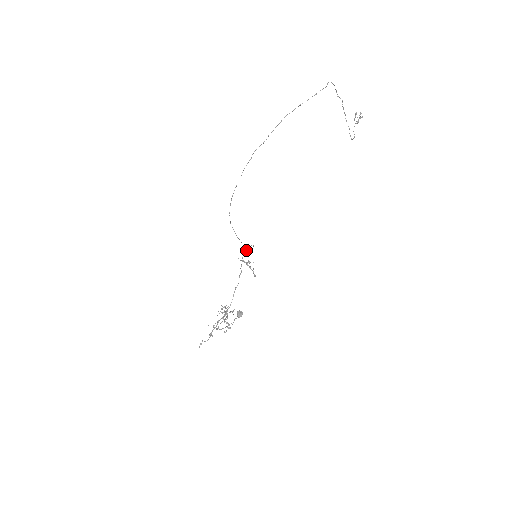
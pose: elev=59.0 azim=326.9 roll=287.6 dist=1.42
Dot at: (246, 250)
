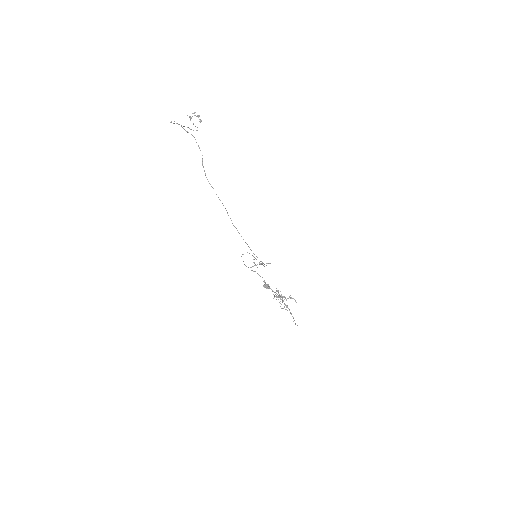
Dot at: (243, 261)
